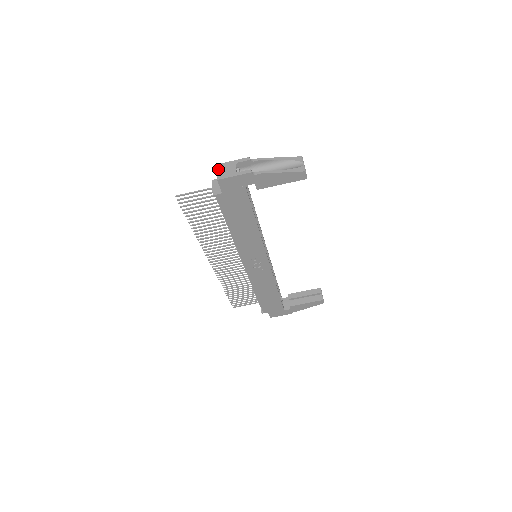
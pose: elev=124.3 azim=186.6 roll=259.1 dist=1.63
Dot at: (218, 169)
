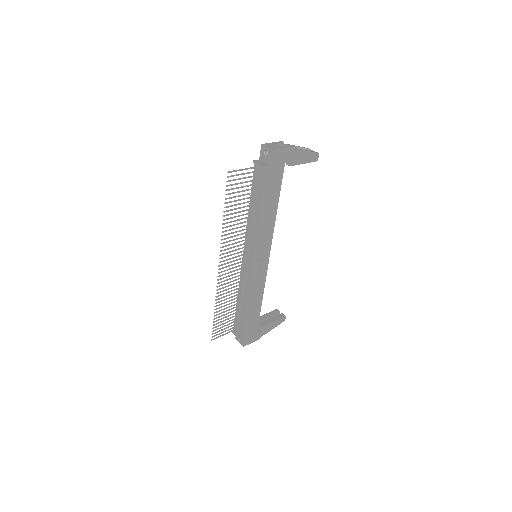
Dot at: (266, 145)
